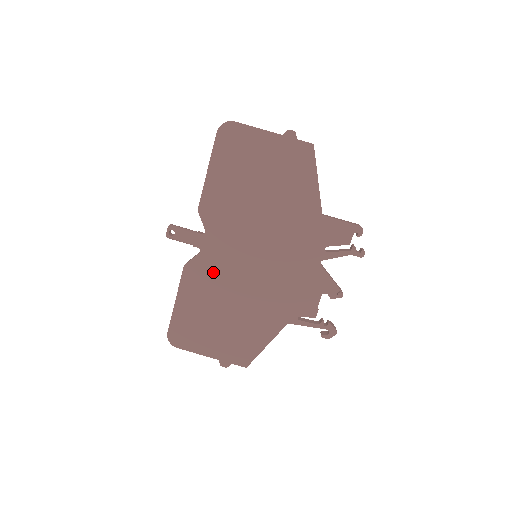
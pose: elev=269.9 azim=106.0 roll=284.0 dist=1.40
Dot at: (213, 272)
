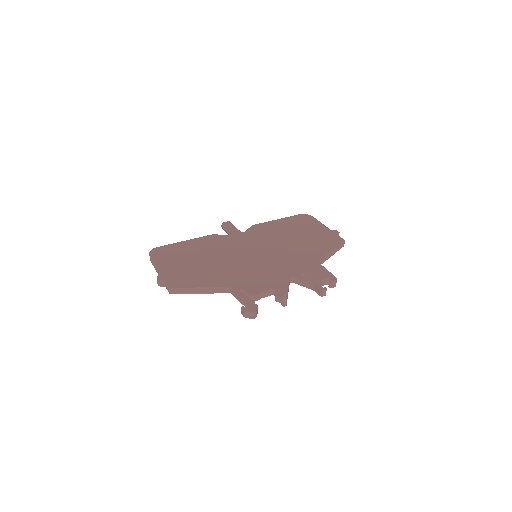
Dot at: (224, 244)
